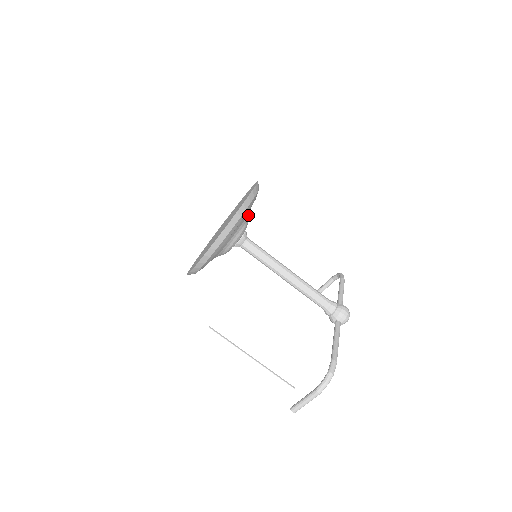
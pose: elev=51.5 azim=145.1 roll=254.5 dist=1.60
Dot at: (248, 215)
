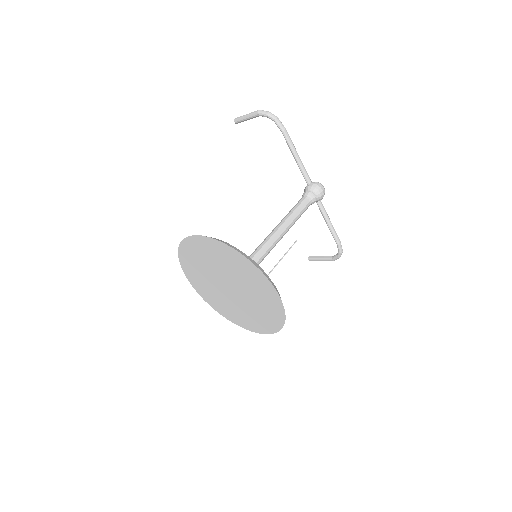
Dot at: occluded
